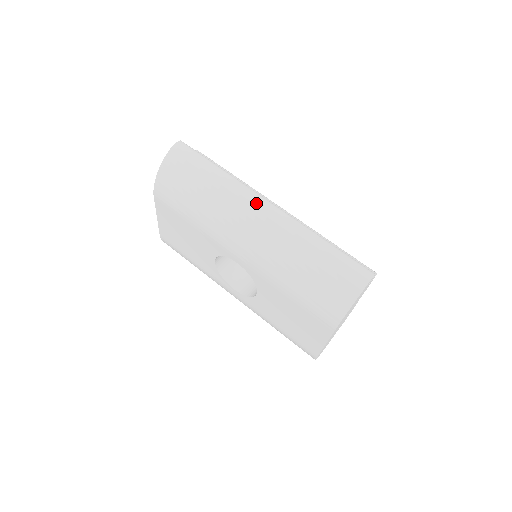
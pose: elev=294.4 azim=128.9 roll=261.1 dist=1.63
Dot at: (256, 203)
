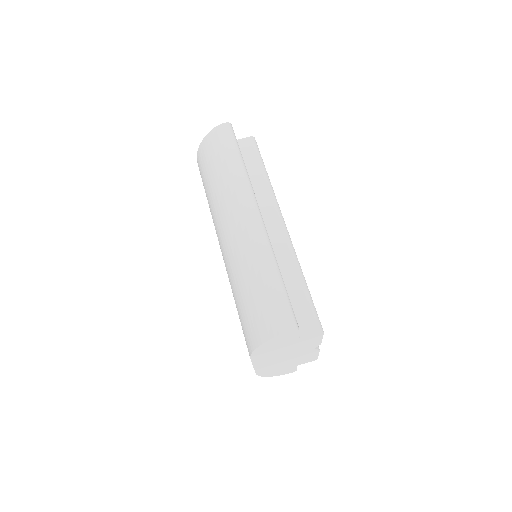
Dot at: (245, 207)
